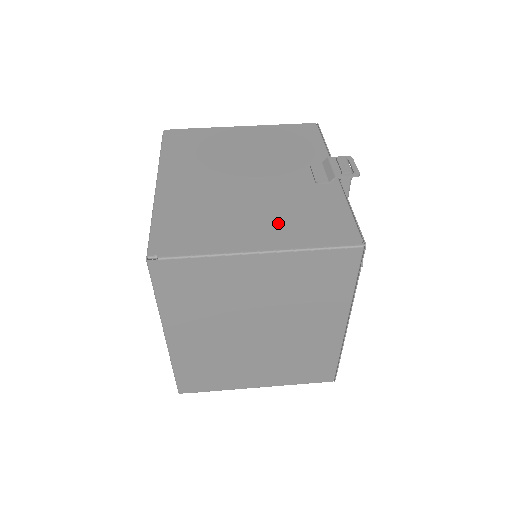
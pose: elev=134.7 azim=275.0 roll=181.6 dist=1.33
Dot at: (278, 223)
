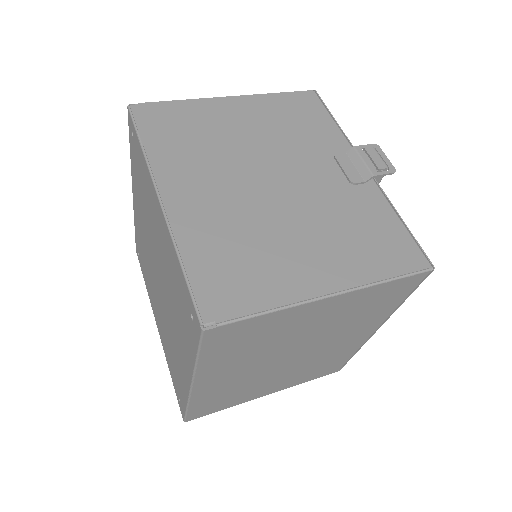
Dot at: (335, 249)
